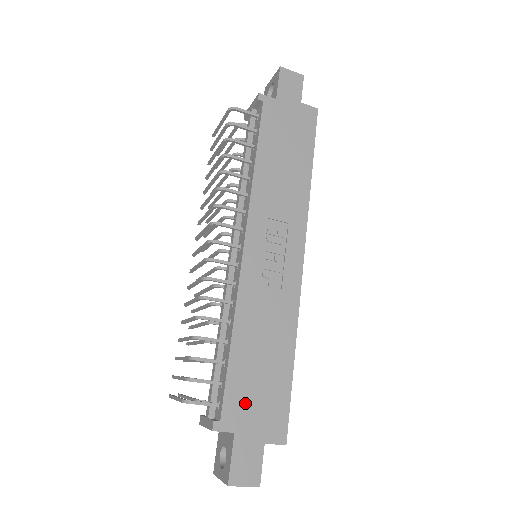
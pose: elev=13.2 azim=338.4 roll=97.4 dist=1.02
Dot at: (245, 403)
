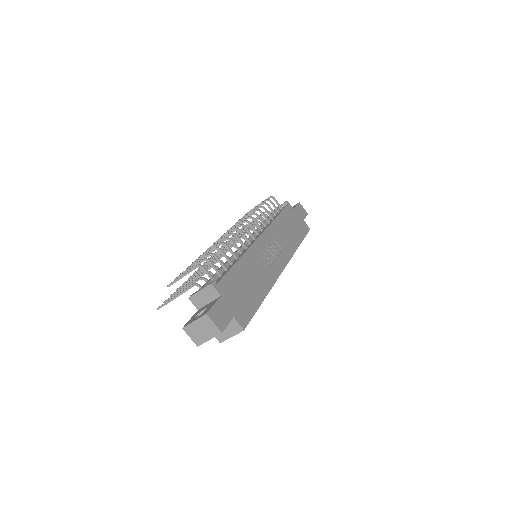
Dot at: (232, 290)
